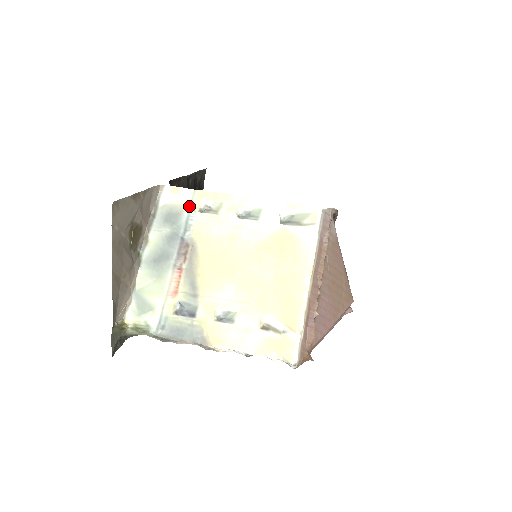
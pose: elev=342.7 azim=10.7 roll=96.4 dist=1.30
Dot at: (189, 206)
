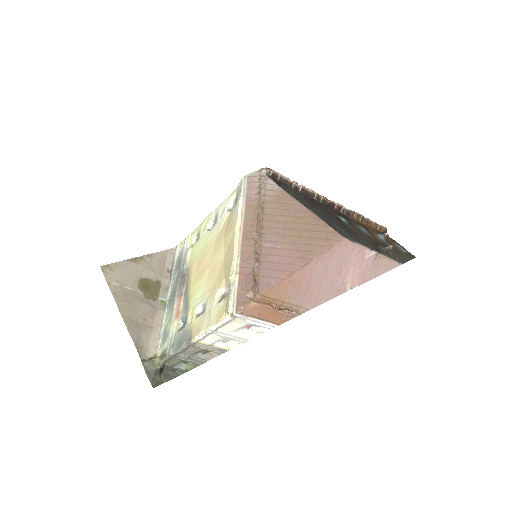
Dot at: (185, 248)
